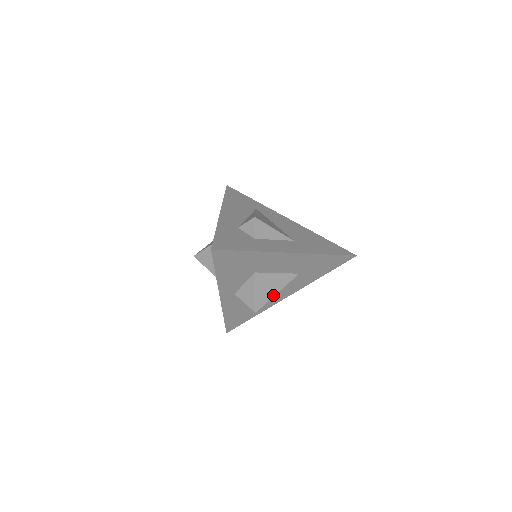
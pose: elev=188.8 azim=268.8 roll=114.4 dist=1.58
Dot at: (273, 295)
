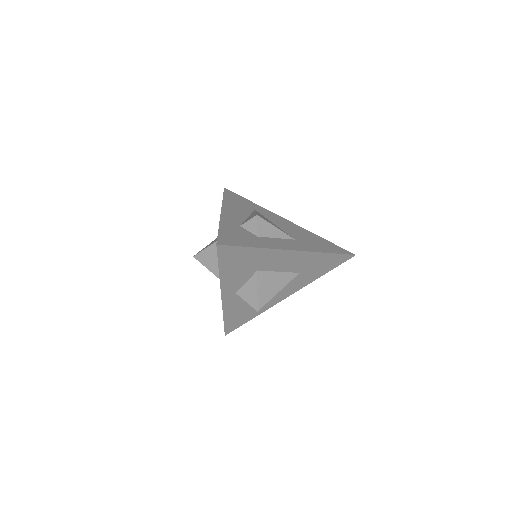
Dot at: (275, 294)
